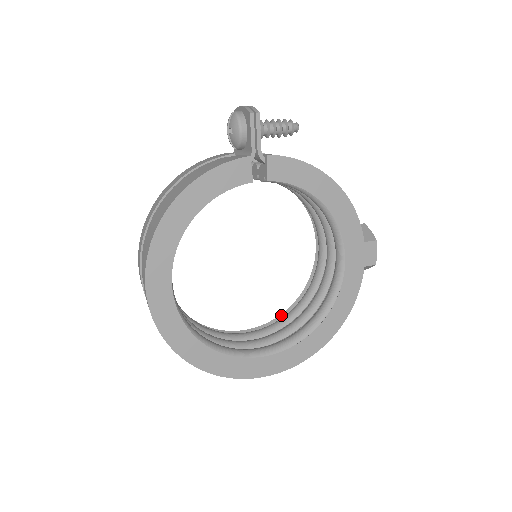
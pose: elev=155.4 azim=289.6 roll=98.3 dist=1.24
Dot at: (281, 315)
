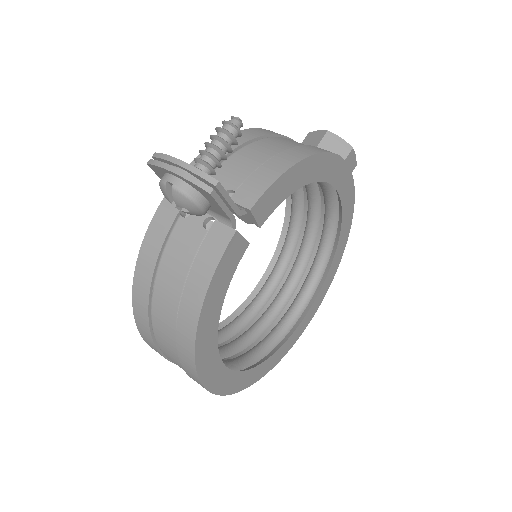
Dot at: (277, 247)
